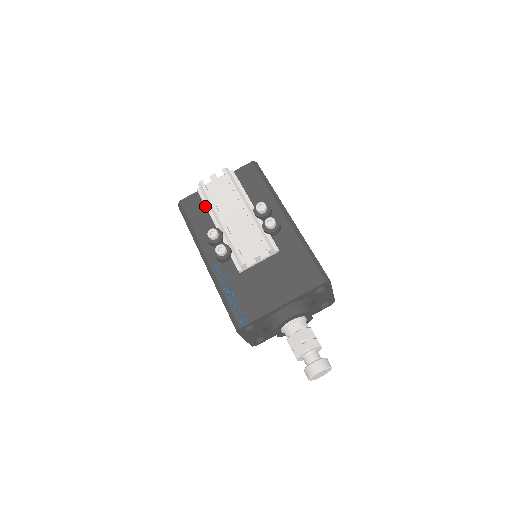
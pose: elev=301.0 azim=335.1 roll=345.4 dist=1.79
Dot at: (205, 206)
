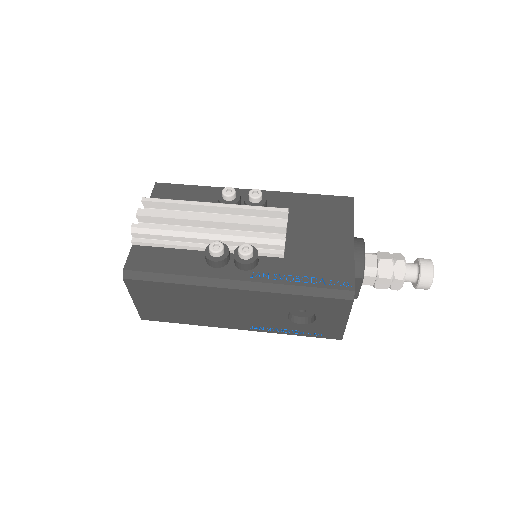
Dot at: (162, 248)
